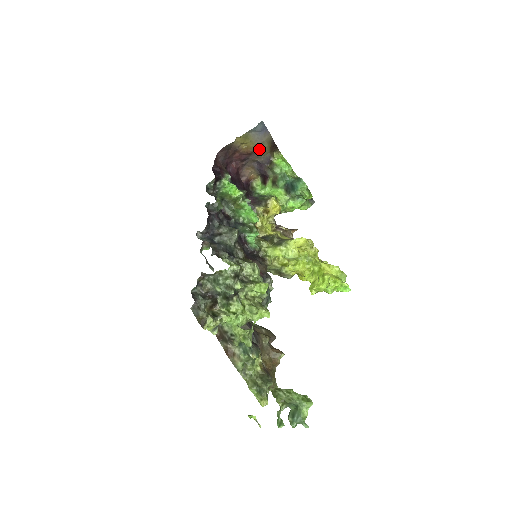
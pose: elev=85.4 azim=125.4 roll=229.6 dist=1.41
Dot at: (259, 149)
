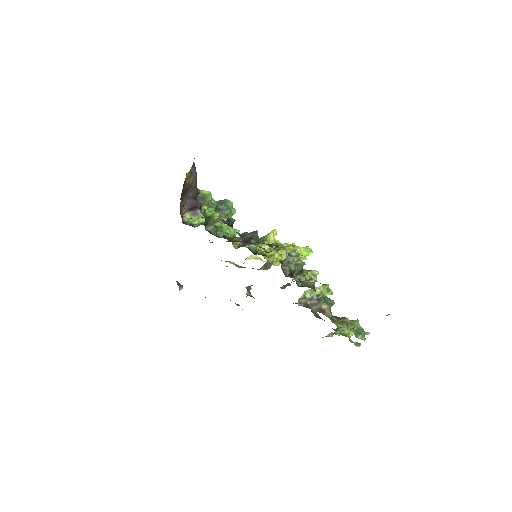
Dot at: (193, 183)
